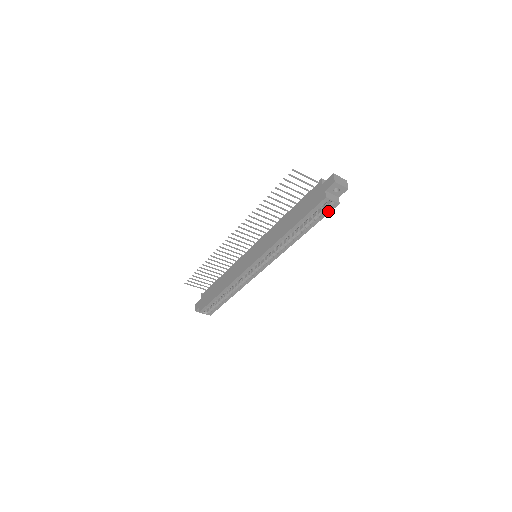
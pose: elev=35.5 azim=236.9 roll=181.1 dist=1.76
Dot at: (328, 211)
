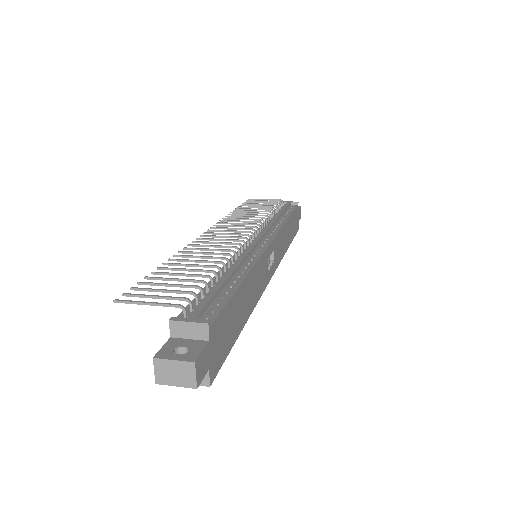
Dot at: occluded
